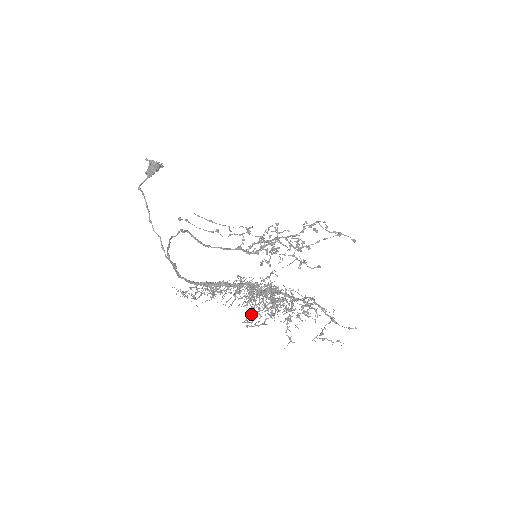
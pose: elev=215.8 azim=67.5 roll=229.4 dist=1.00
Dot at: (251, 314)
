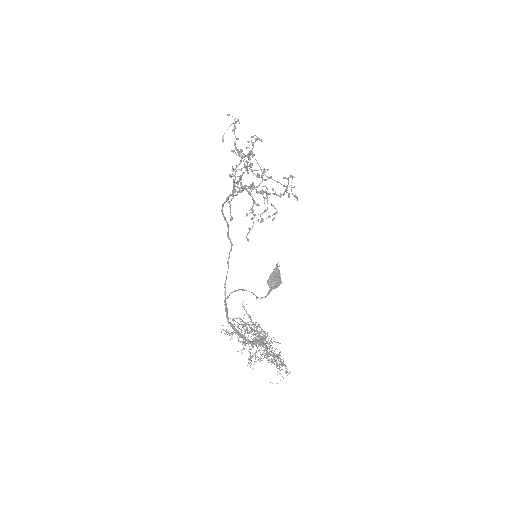
Dot at: occluded
